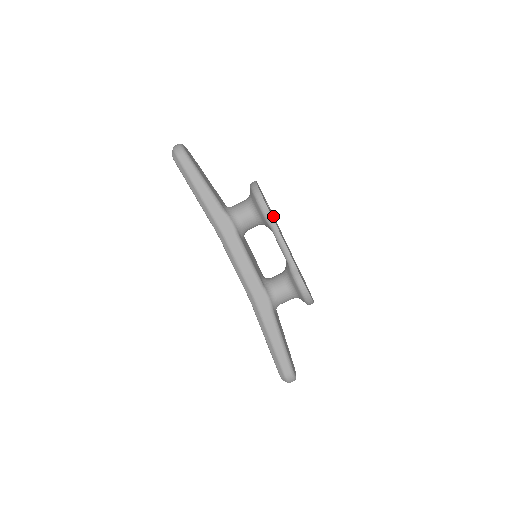
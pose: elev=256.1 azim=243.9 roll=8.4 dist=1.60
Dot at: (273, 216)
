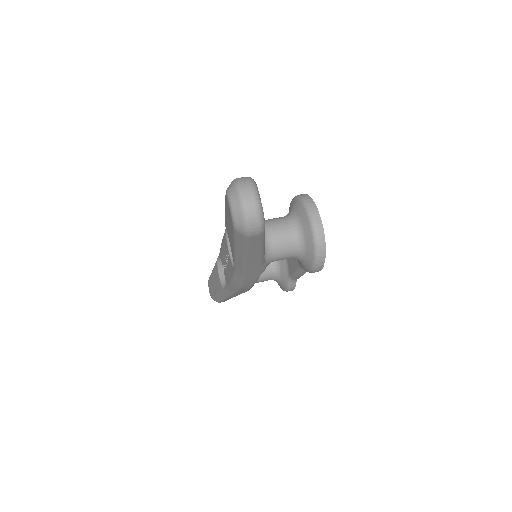
Dot at: occluded
